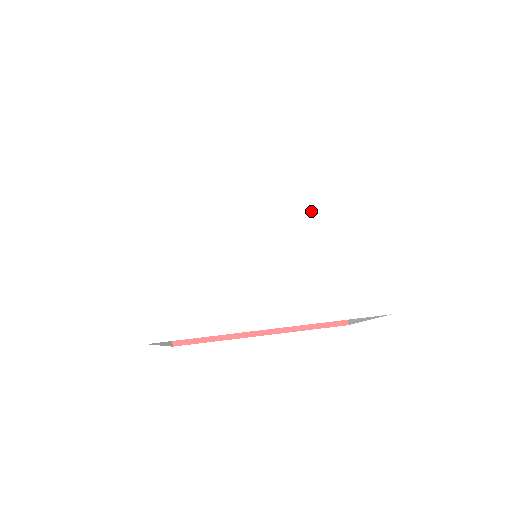
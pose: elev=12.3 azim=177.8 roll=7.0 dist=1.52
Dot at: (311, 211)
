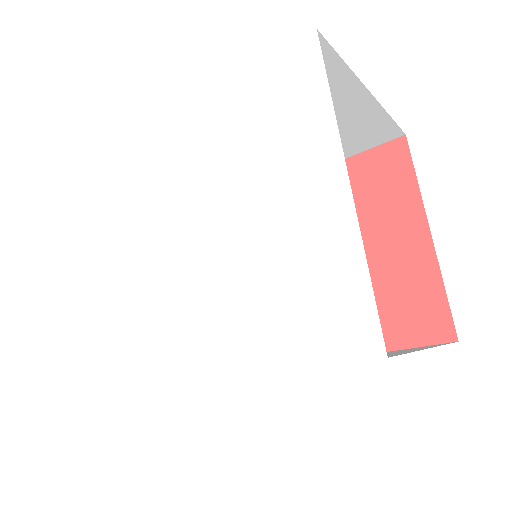
Dot at: (244, 181)
